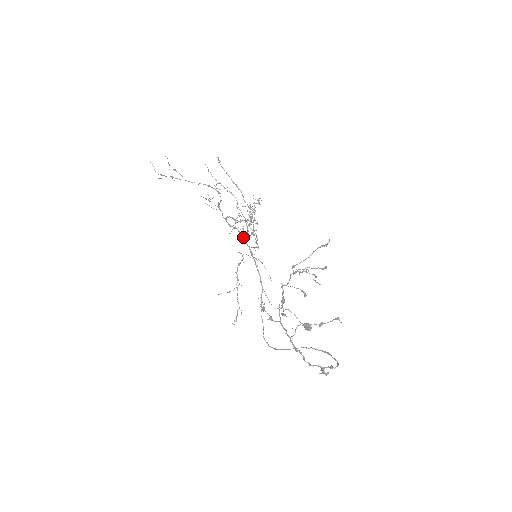
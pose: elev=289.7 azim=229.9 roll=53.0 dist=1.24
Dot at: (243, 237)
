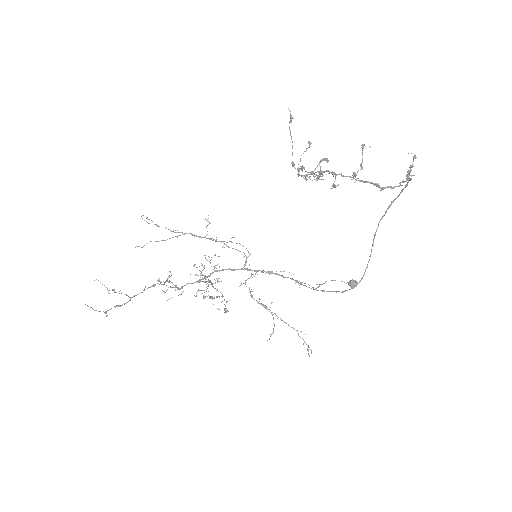
Dot at: (228, 269)
